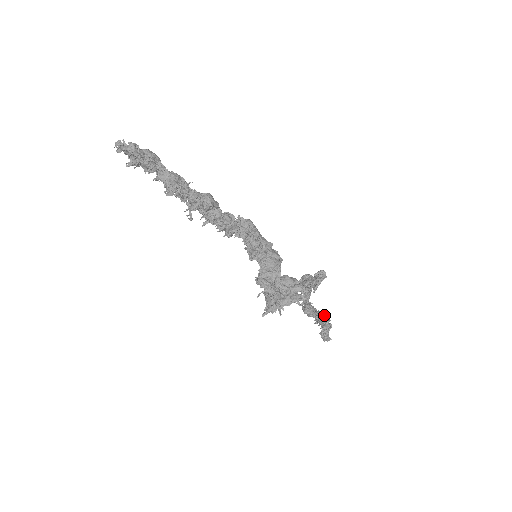
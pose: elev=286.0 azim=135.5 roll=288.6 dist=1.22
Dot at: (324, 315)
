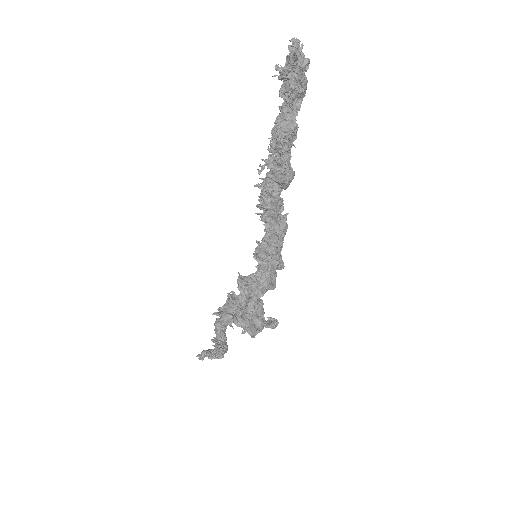
Dot at: (226, 343)
